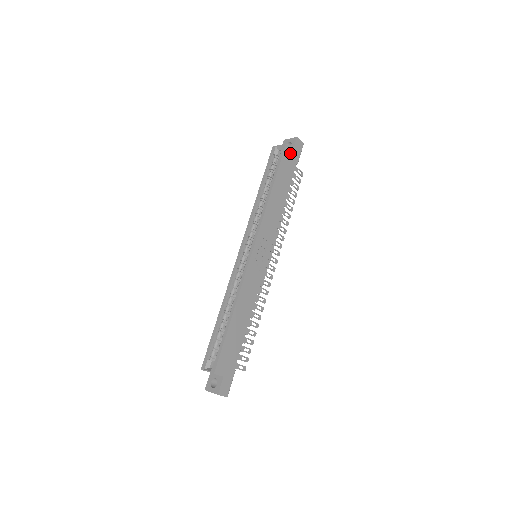
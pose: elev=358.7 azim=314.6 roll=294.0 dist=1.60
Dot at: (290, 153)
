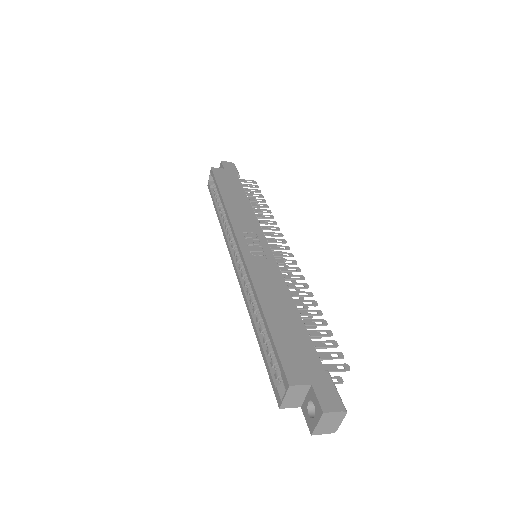
Dot at: (222, 171)
